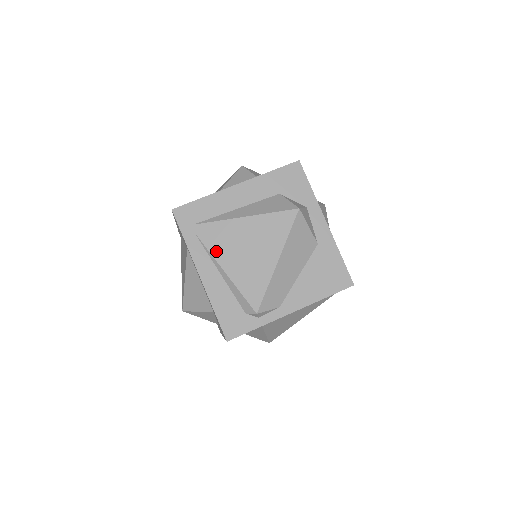
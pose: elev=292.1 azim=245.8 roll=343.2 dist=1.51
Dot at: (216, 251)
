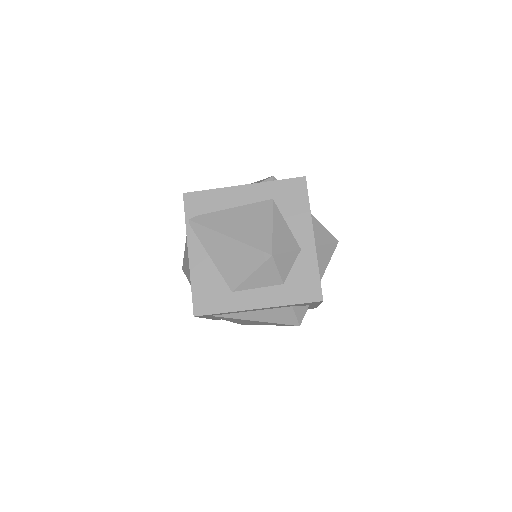
Dot at: (224, 319)
